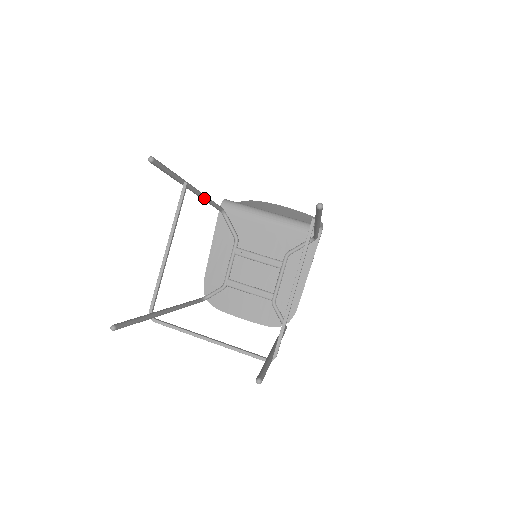
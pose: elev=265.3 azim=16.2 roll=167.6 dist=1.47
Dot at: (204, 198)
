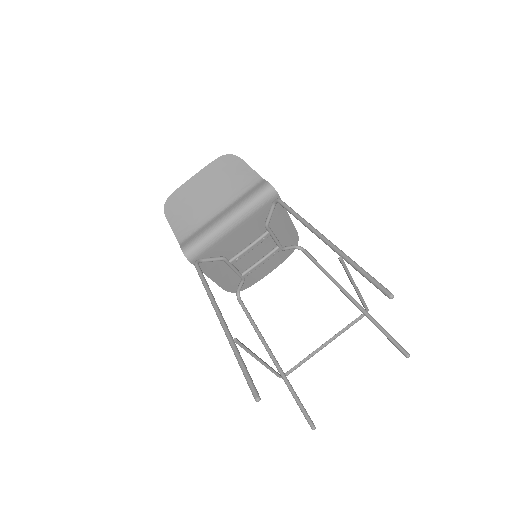
Dot at: (215, 302)
